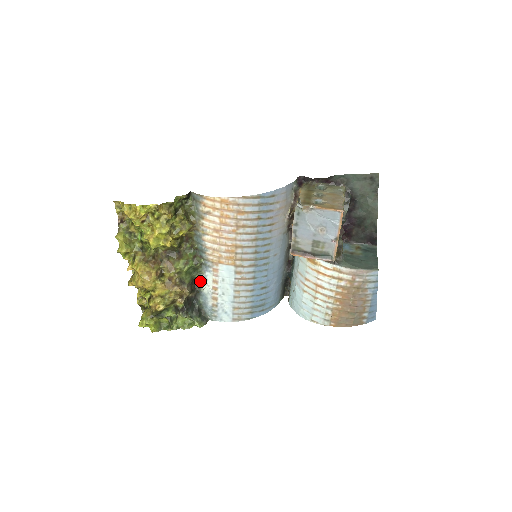
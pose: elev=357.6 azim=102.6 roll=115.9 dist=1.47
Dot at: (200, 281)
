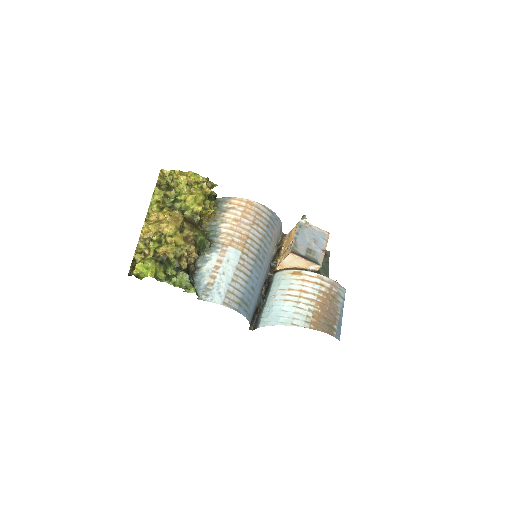
Dot at: (201, 262)
